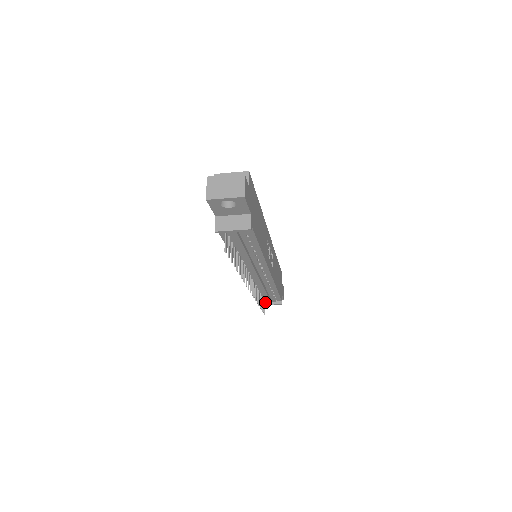
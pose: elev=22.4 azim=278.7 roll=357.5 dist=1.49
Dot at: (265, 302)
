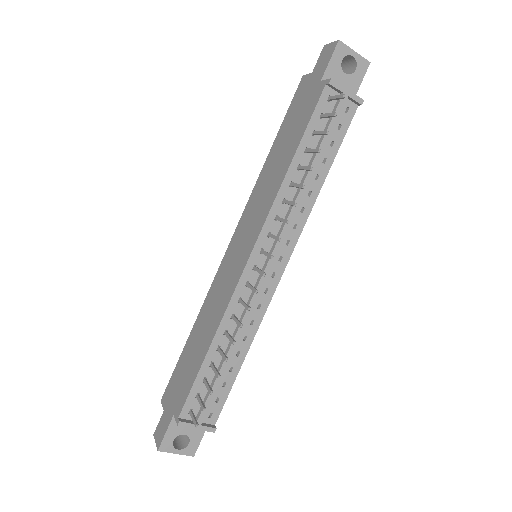
Dot at: (187, 419)
